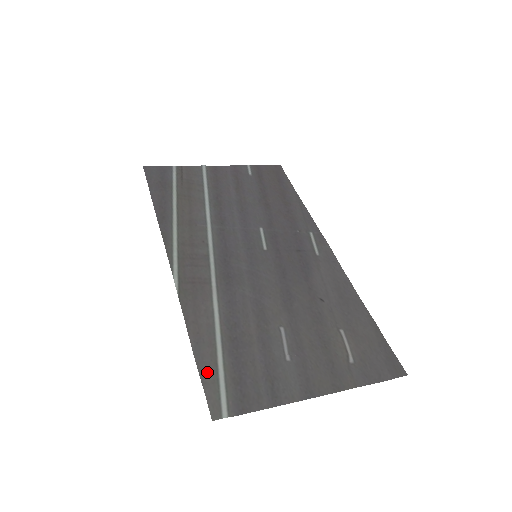
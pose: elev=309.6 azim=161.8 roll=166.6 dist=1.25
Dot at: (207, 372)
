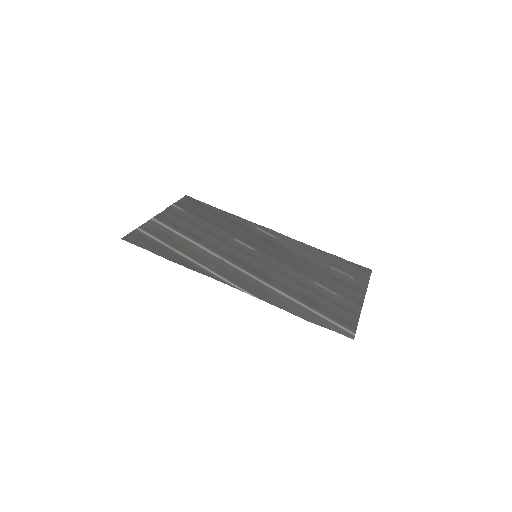
Dot at: (323, 323)
